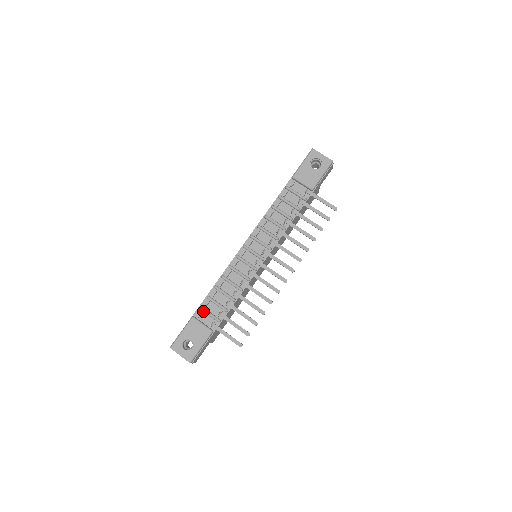
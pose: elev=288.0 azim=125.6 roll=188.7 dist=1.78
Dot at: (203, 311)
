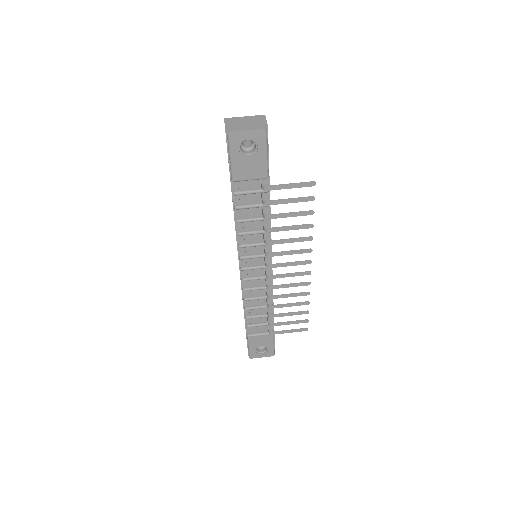
Dot at: (252, 327)
